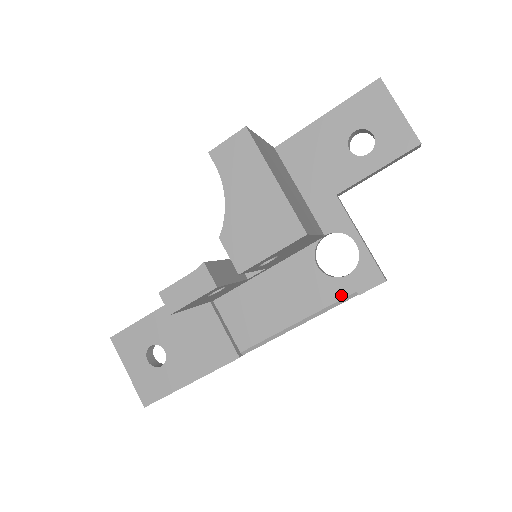
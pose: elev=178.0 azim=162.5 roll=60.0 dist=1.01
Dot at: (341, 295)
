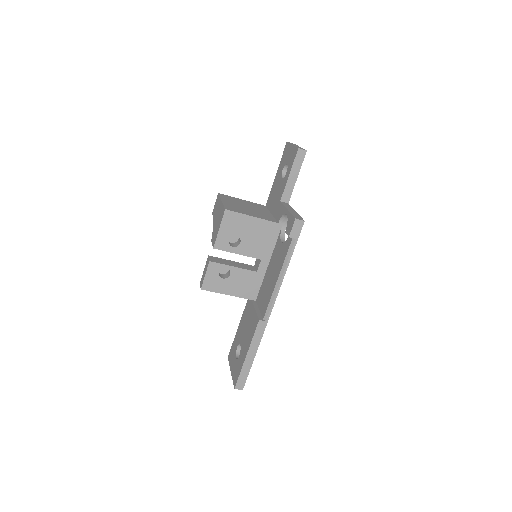
Dot at: (288, 246)
